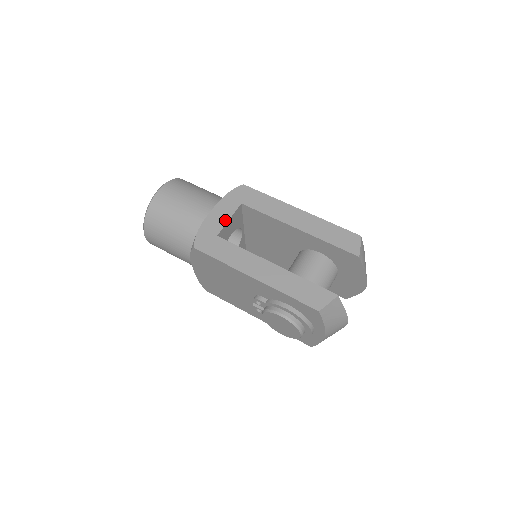
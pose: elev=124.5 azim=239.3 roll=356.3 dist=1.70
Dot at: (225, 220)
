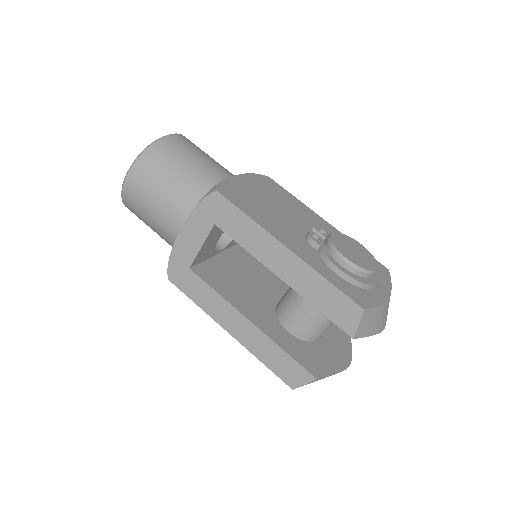
Dot at: (196, 247)
